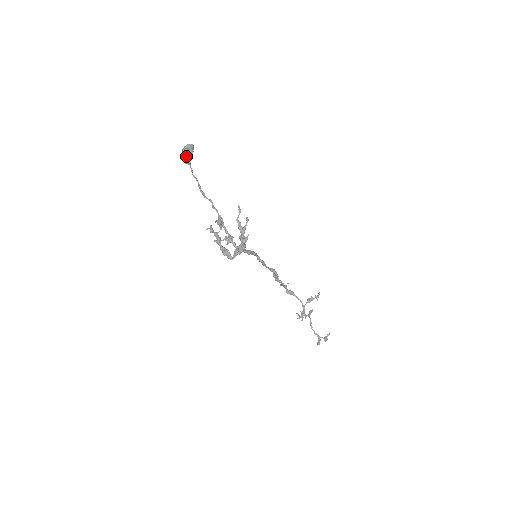
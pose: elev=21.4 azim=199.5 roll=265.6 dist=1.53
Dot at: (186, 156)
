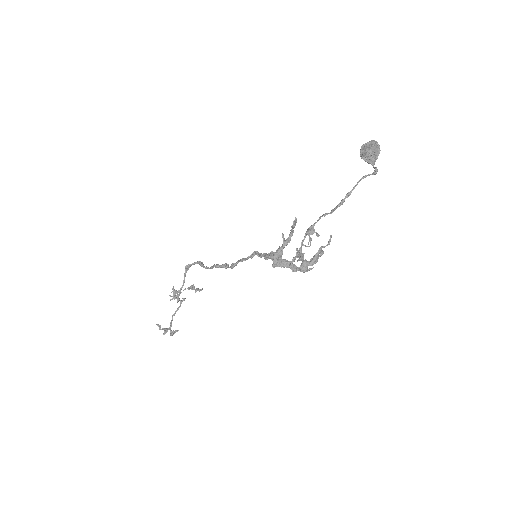
Dot at: (372, 155)
